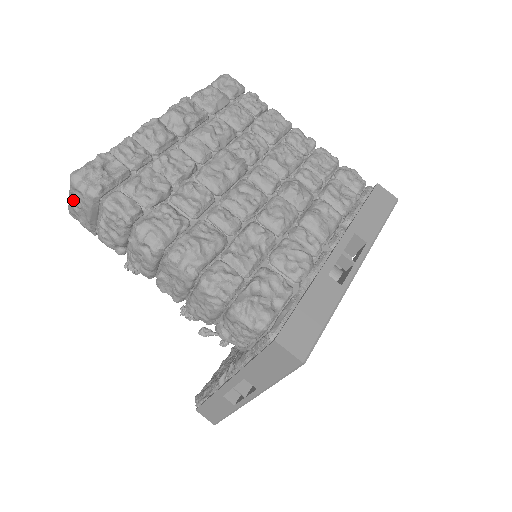
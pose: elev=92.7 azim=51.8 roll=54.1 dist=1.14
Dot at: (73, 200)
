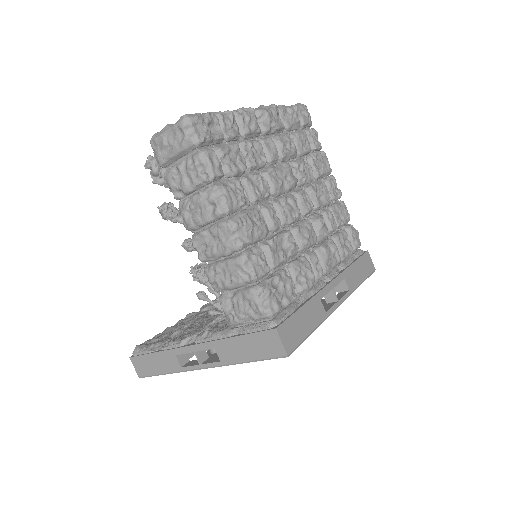
Dot at: (168, 134)
